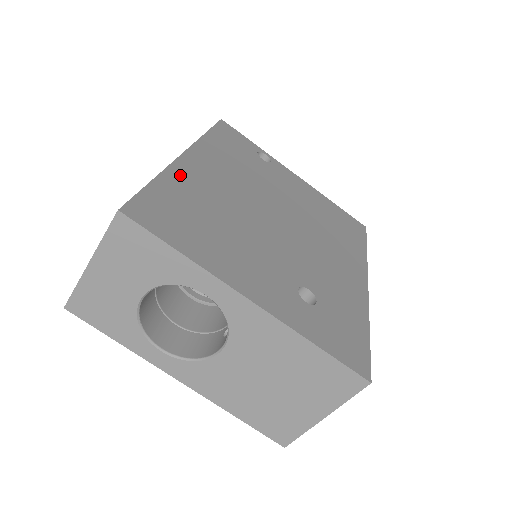
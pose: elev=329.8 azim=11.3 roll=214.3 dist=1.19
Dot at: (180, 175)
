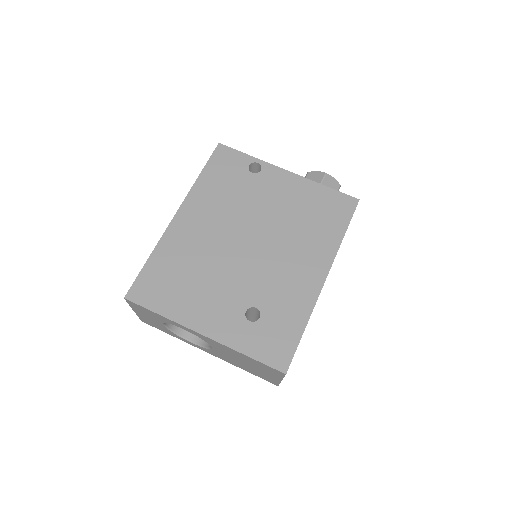
Dot at: (169, 242)
